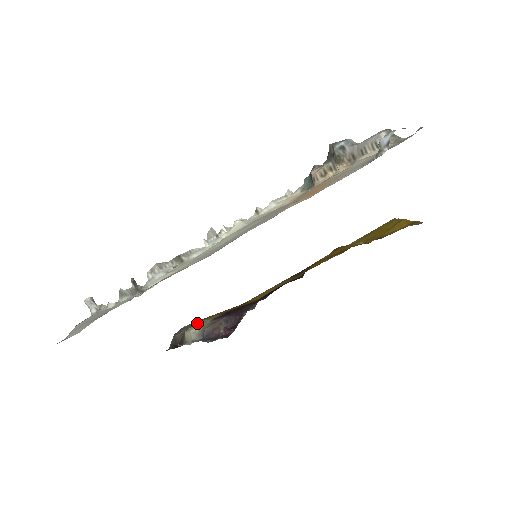
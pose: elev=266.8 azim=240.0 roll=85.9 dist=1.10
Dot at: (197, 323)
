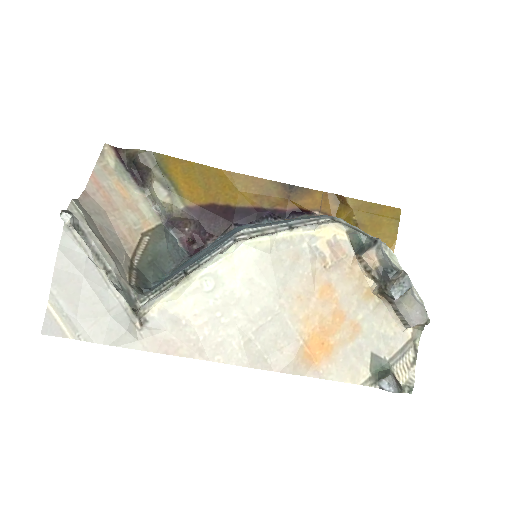
Dot at: (168, 194)
